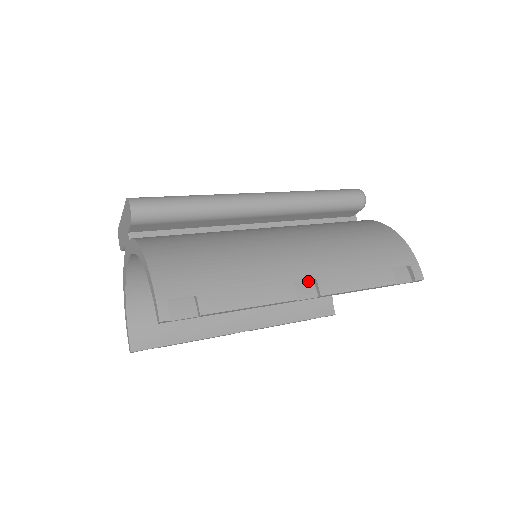
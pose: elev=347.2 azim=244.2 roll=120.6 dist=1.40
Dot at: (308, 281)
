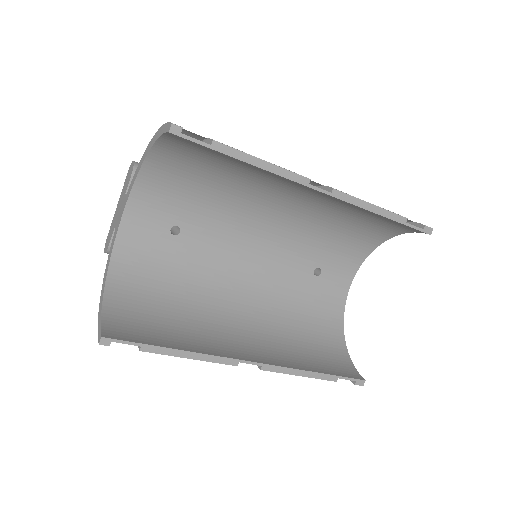
Dot at: occluded
